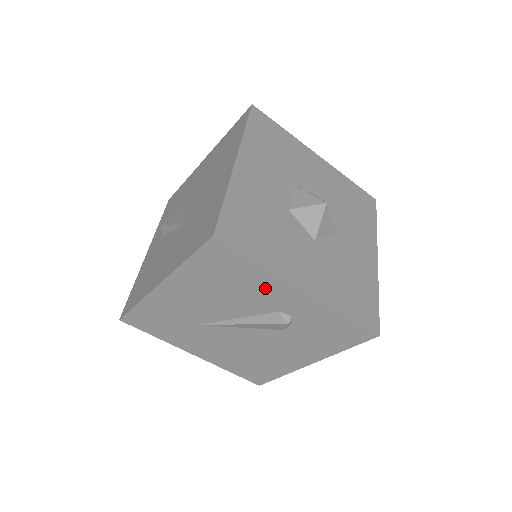
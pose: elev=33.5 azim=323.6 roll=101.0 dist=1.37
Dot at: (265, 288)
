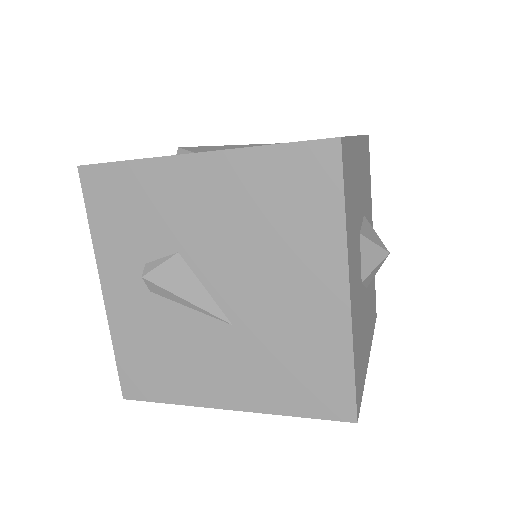
Dot at: occluded
